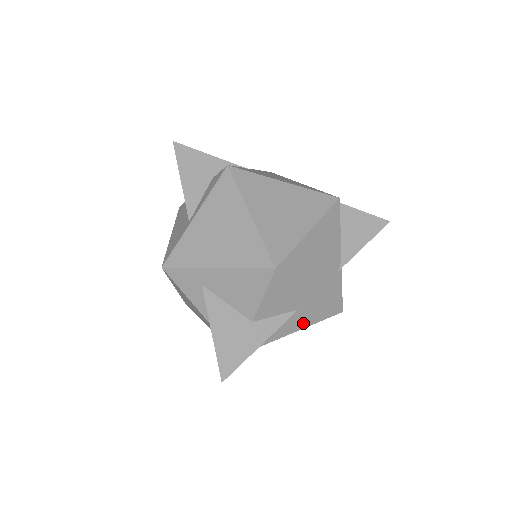
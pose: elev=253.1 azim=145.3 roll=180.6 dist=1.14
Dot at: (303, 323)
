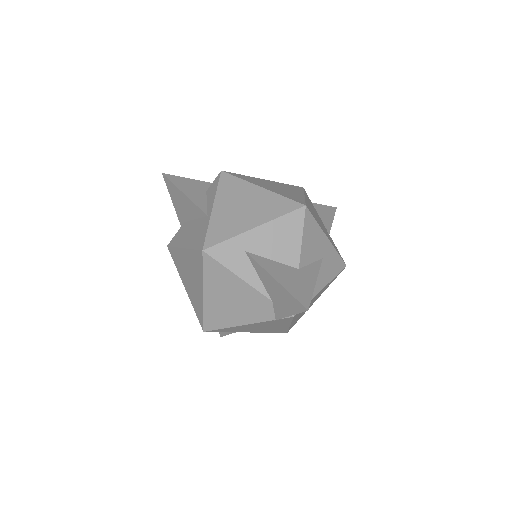
Dot at: (327, 277)
